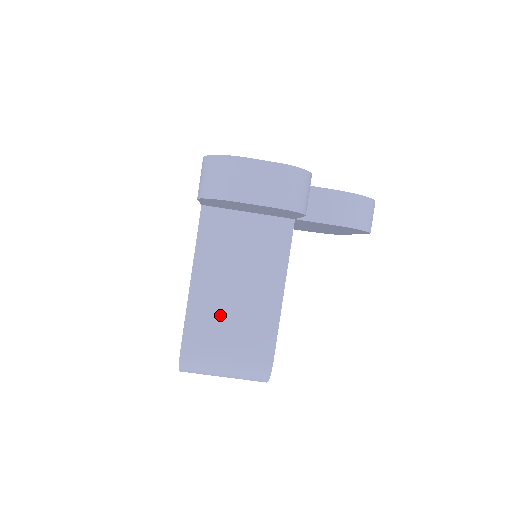
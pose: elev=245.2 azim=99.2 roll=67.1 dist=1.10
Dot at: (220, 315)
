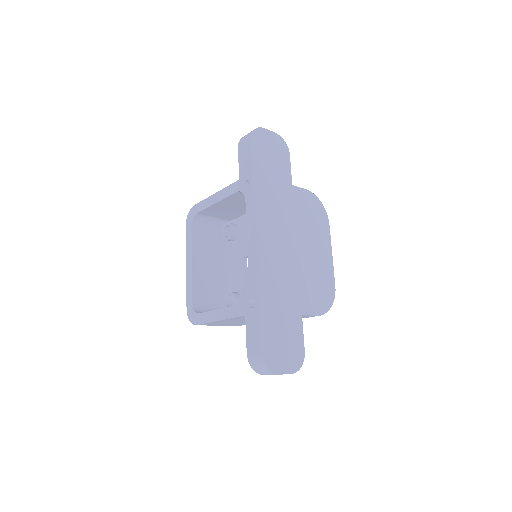
Dot at: (223, 323)
